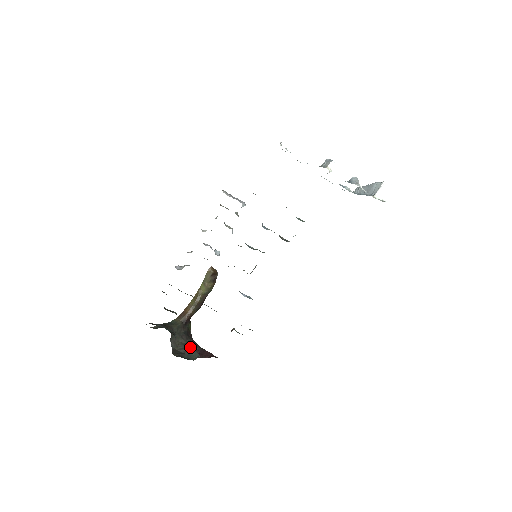
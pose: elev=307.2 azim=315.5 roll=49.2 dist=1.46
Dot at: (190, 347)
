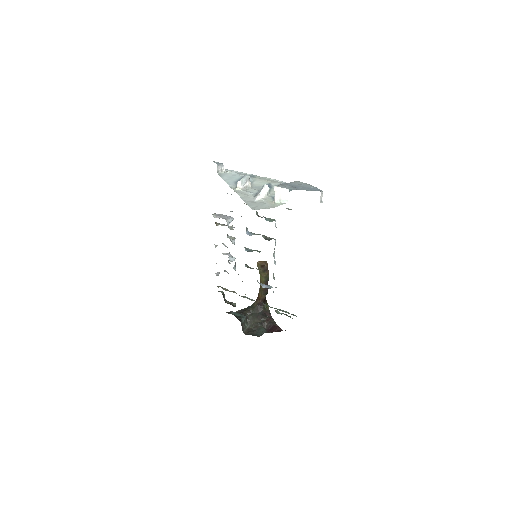
Dot at: (264, 324)
